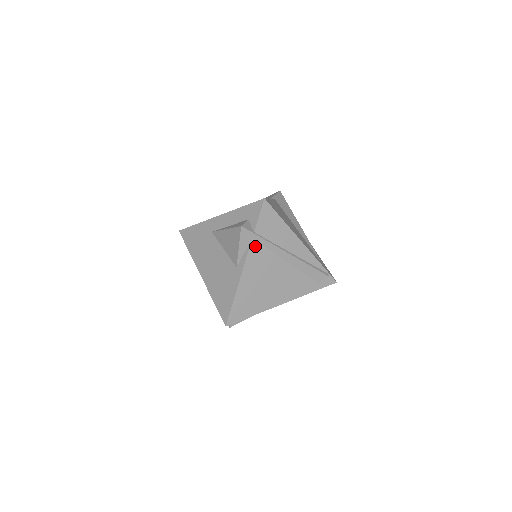
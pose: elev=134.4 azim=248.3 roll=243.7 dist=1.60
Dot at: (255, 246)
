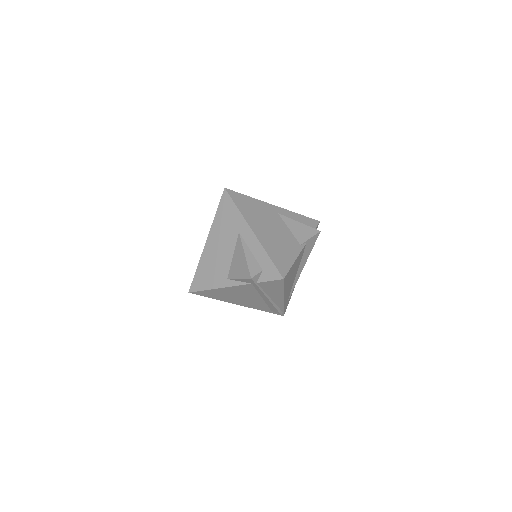
Dot at: (250, 286)
